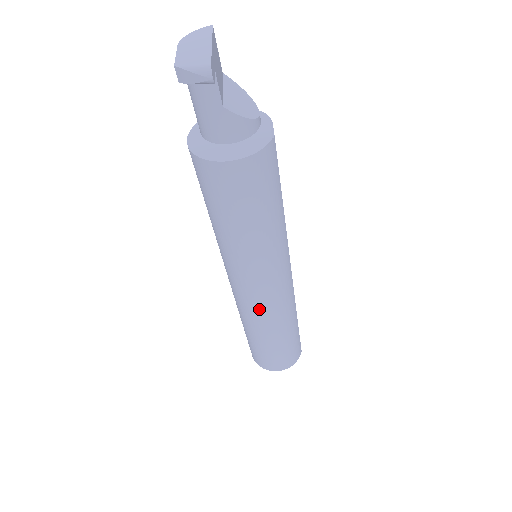
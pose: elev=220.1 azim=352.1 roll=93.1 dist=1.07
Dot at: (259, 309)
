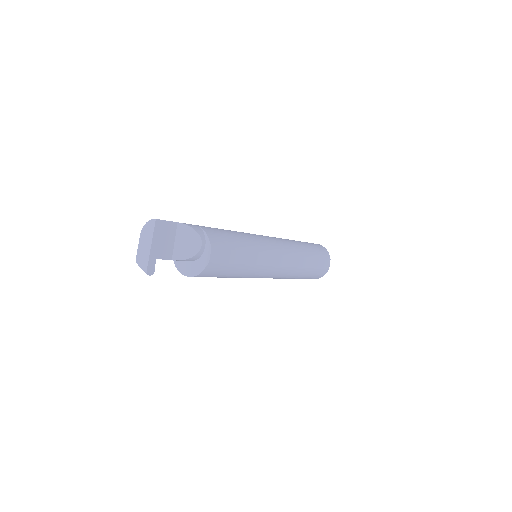
Dot at: occluded
